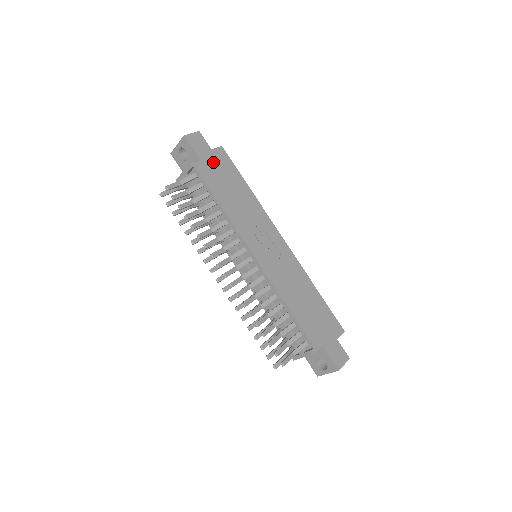
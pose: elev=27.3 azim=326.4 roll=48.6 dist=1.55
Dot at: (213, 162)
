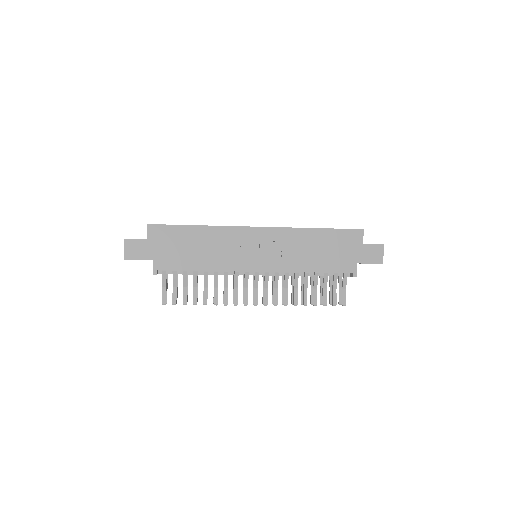
Dot at: (159, 247)
